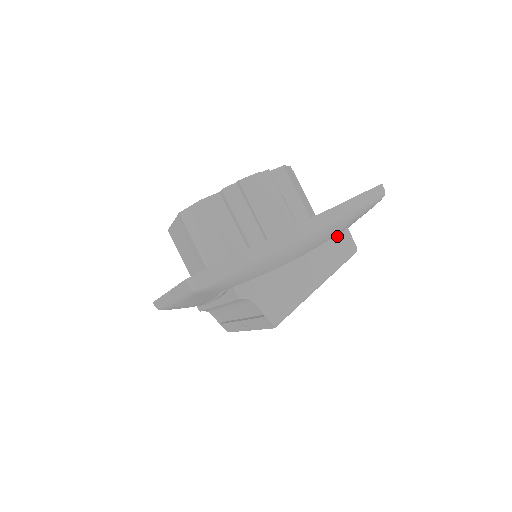
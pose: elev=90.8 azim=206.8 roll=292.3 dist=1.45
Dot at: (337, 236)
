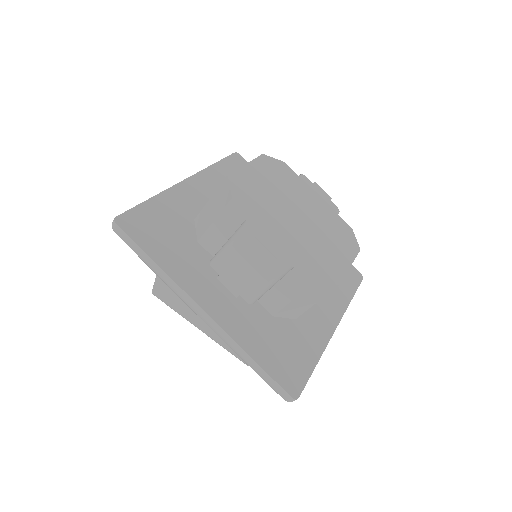
Dot at: occluded
